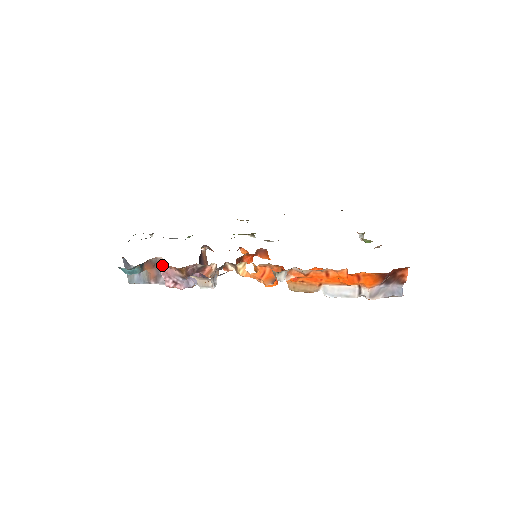
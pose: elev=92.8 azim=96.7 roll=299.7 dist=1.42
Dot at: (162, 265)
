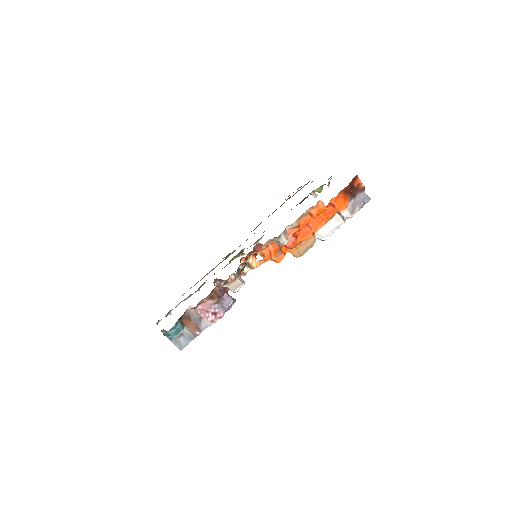
Dot at: (195, 313)
